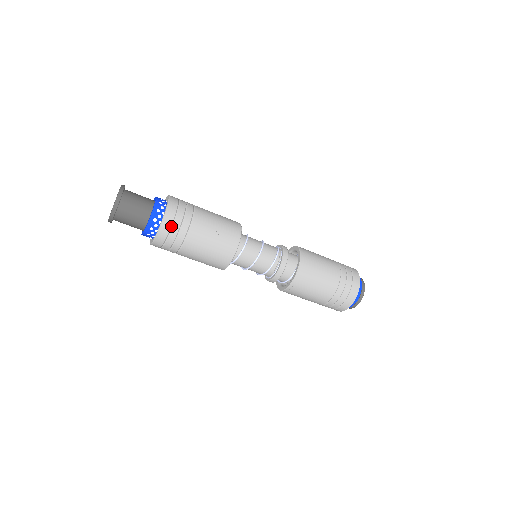
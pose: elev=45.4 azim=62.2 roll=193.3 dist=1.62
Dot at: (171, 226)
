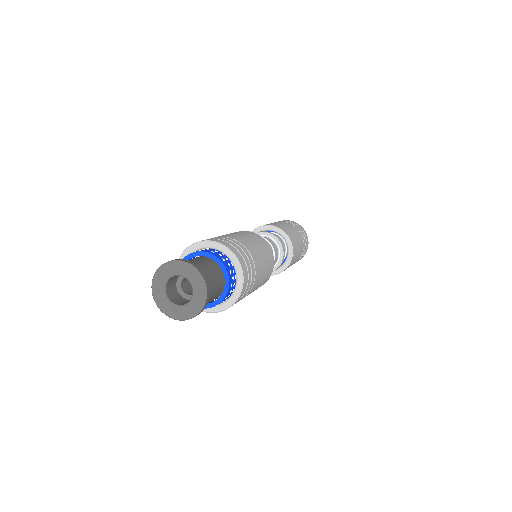
Dot at: occluded
